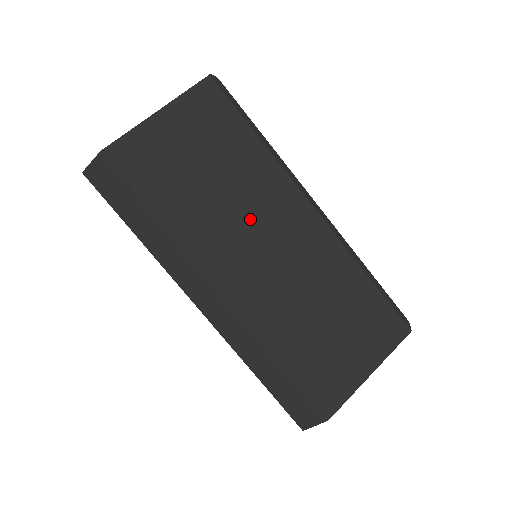
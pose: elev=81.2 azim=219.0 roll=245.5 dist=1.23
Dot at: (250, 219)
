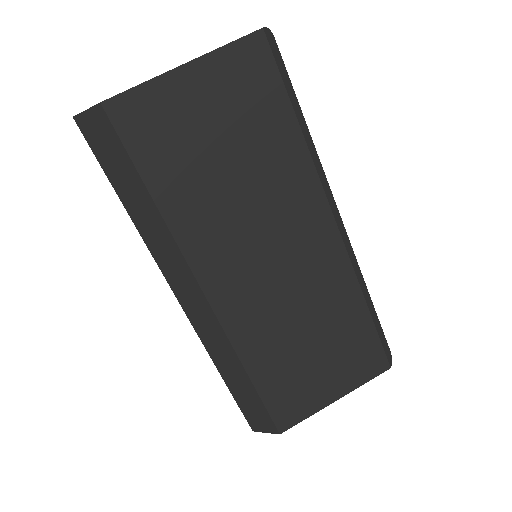
Dot at: (261, 223)
